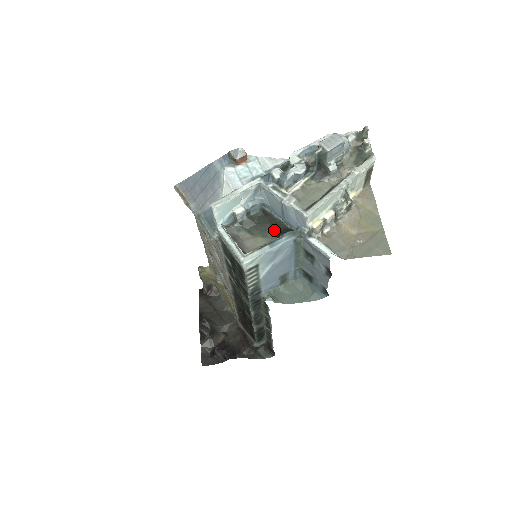
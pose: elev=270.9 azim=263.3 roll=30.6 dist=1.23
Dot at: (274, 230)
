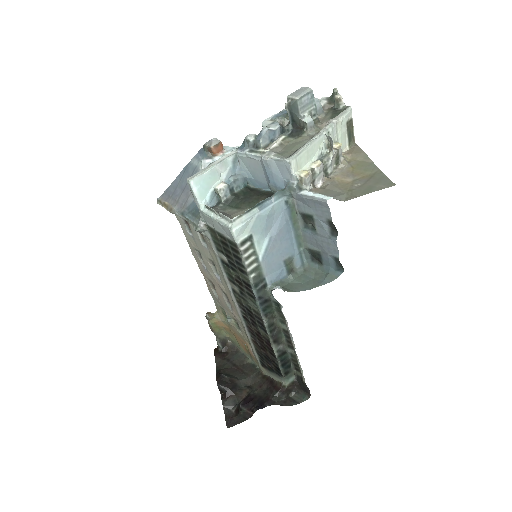
Dot at: (262, 199)
